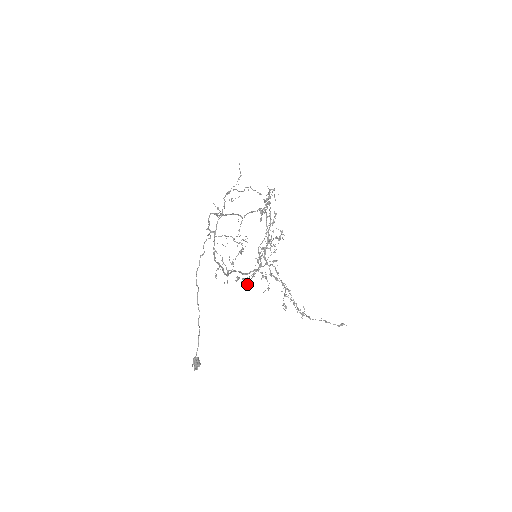
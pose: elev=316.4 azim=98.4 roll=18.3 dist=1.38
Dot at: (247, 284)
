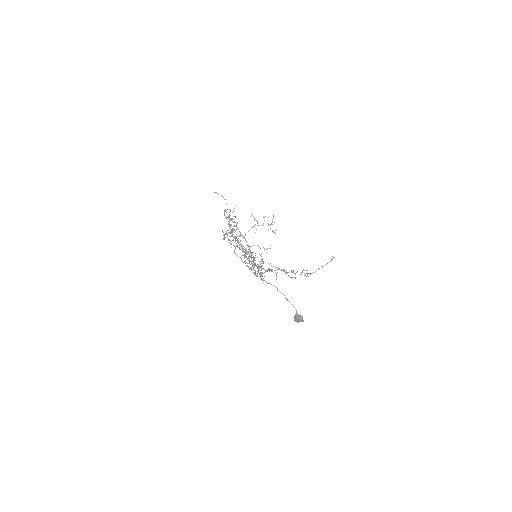
Dot at: (263, 282)
